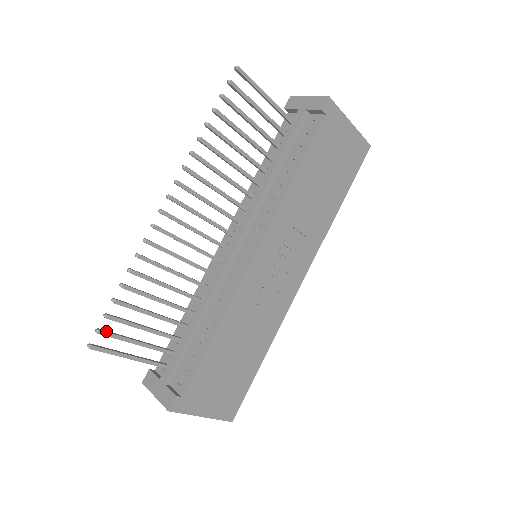
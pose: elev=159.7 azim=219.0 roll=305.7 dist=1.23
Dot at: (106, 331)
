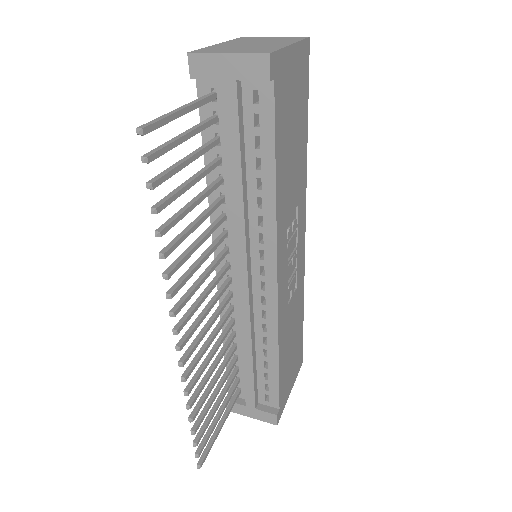
Dot at: (201, 446)
